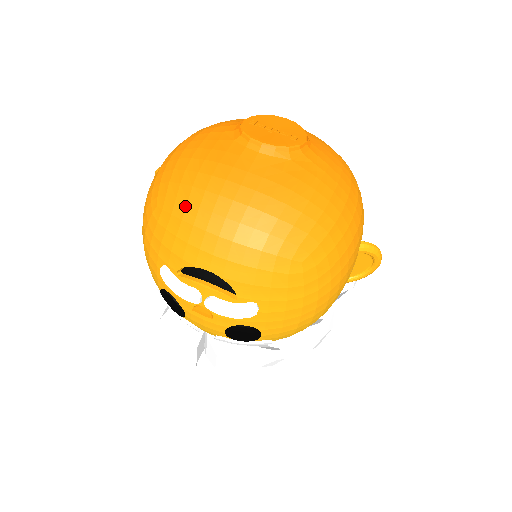
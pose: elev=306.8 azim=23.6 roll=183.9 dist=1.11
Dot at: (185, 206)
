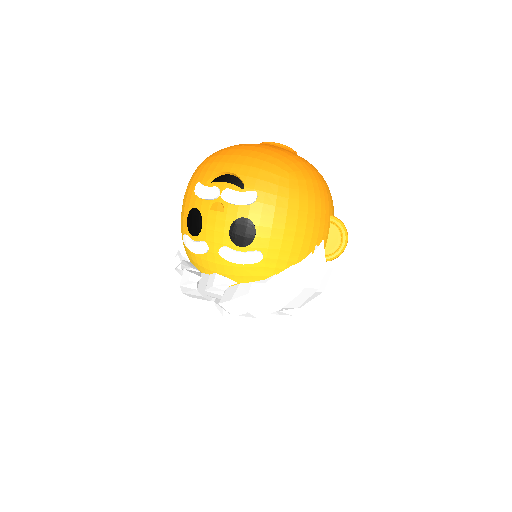
Dot at: (221, 151)
